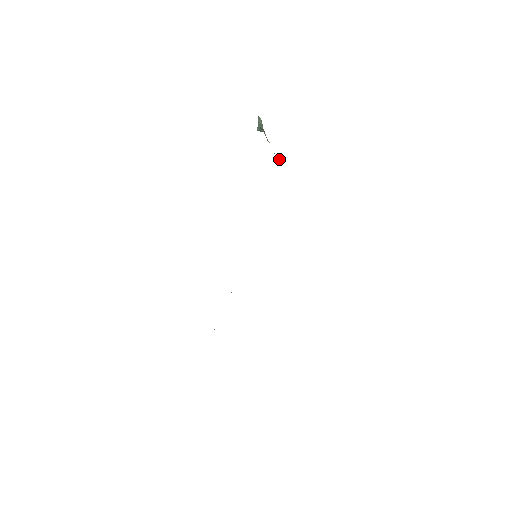
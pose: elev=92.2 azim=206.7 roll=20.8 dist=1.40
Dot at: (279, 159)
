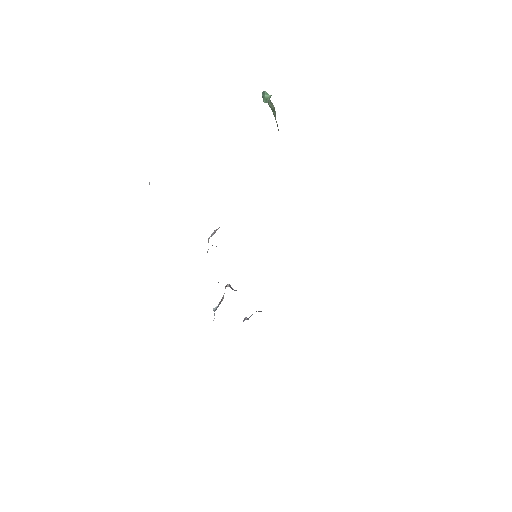
Dot at: occluded
